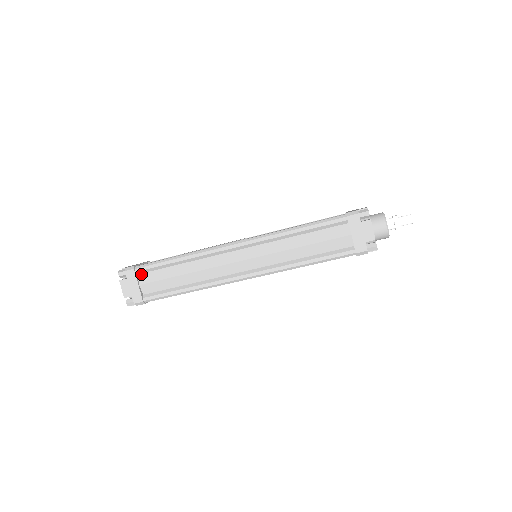
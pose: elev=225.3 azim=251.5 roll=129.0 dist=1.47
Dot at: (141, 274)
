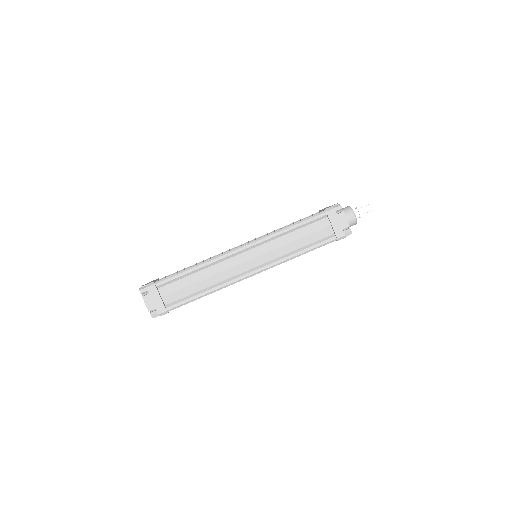
Dot at: (161, 288)
